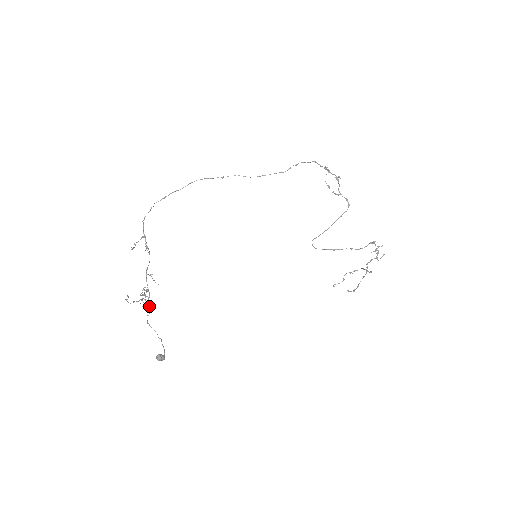
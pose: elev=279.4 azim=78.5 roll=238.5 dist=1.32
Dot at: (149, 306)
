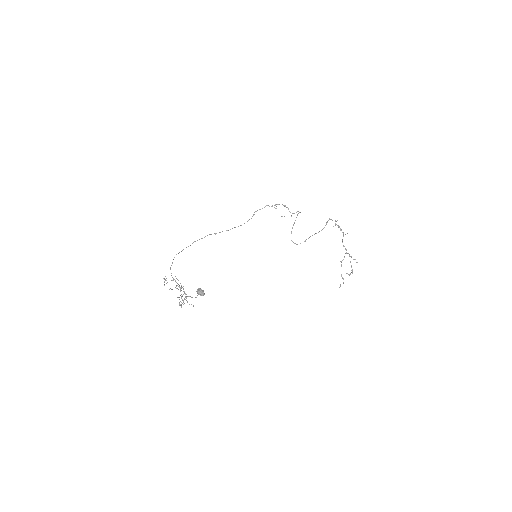
Dot at: (185, 294)
